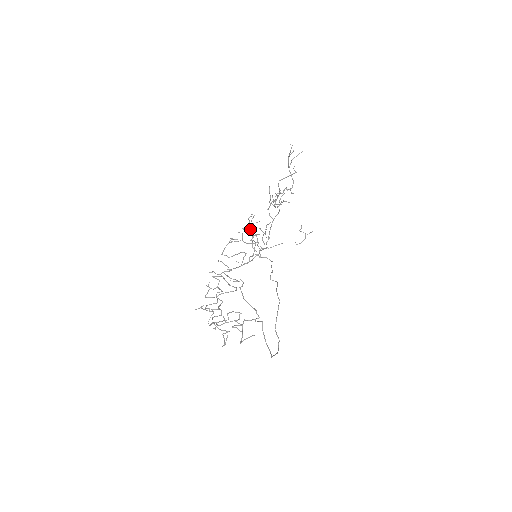
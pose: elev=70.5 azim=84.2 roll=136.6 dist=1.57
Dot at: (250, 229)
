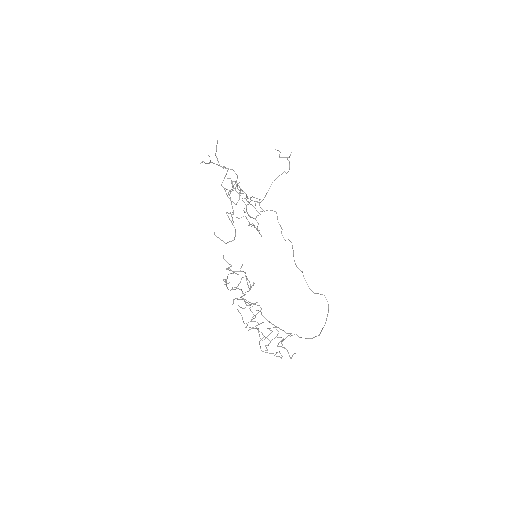
Dot at: occluded
